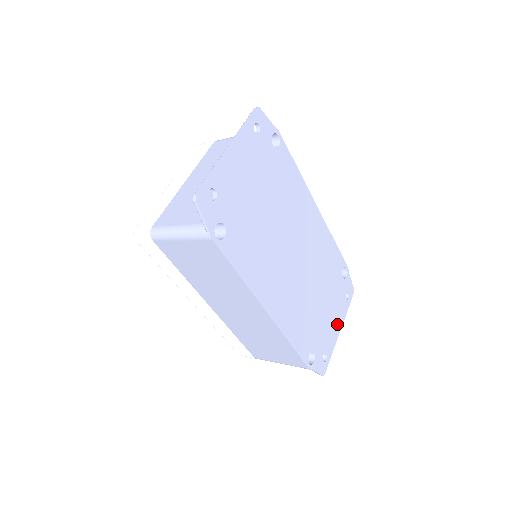
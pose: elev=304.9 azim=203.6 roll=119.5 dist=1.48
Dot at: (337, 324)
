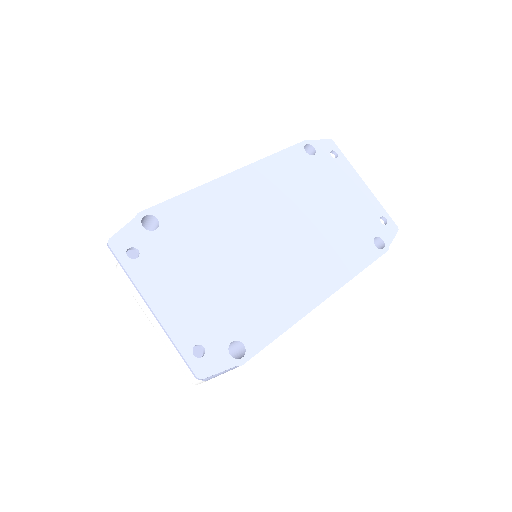
Dot at: (357, 186)
